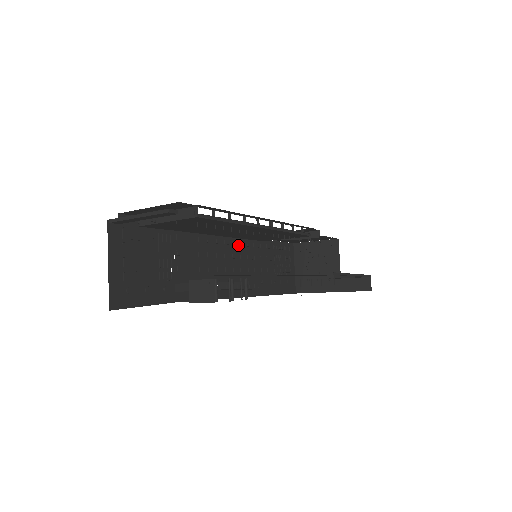
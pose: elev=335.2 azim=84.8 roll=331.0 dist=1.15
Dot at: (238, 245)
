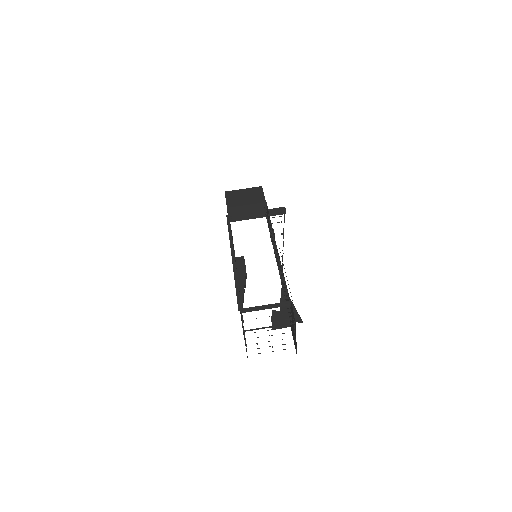
Dot at: (284, 286)
